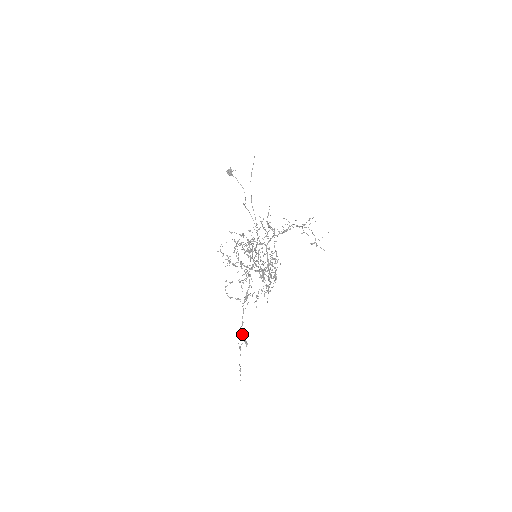
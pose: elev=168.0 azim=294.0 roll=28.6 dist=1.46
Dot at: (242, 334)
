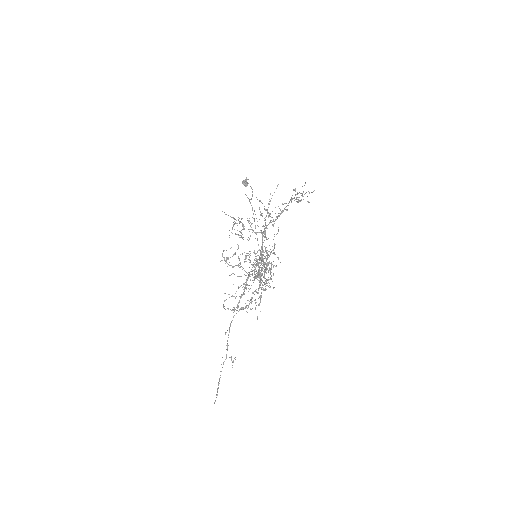
Dot at: (228, 345)
